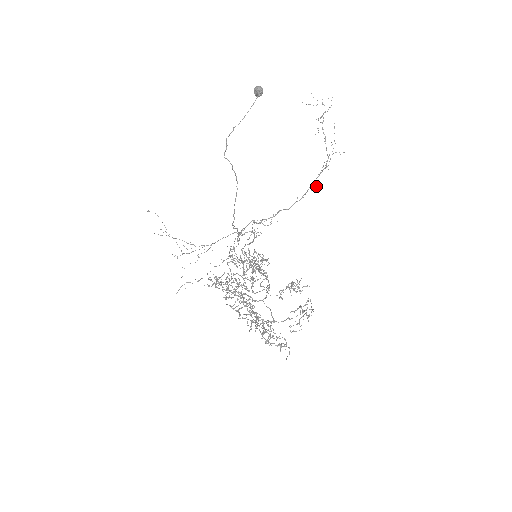
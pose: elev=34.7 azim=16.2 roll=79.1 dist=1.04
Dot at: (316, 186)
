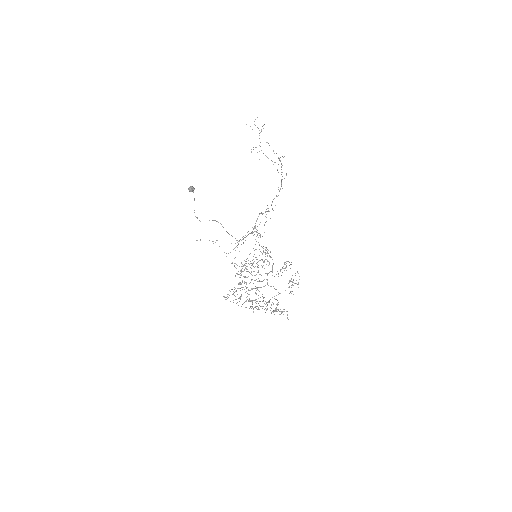
Dot at: occluded
